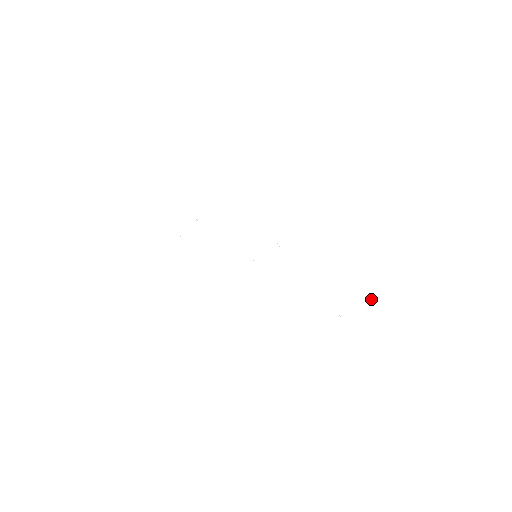
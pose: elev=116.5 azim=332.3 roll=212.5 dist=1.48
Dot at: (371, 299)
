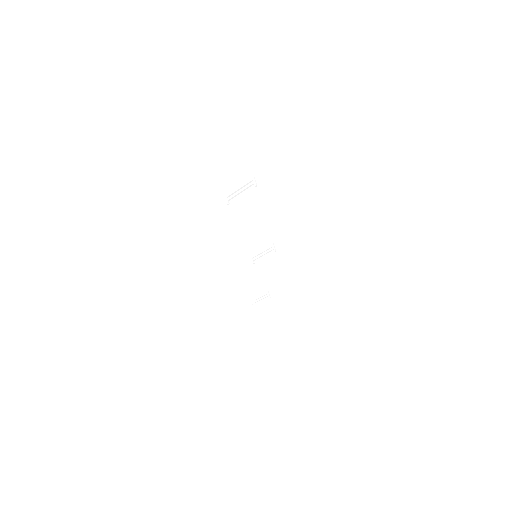
Dot at: occluded
